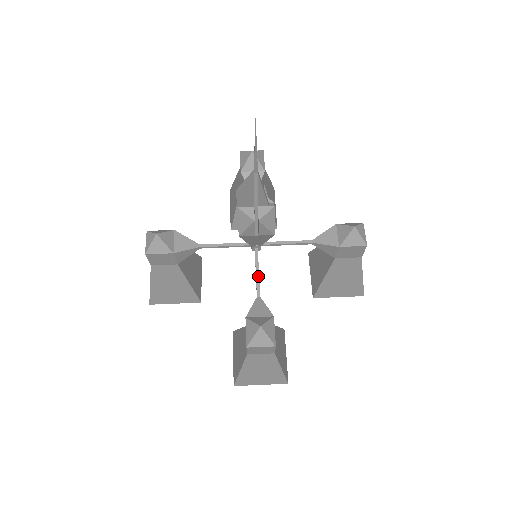
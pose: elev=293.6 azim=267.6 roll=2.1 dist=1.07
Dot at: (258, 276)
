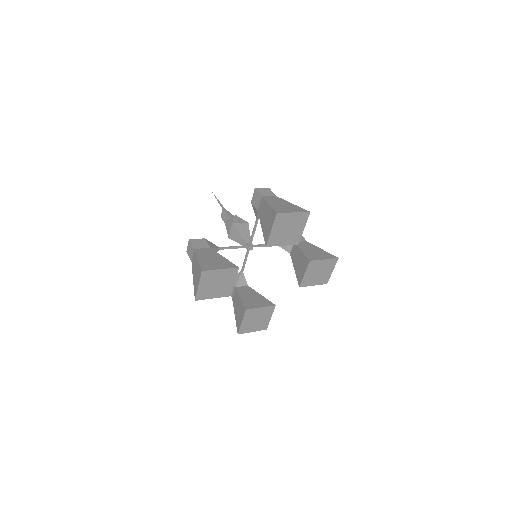
Dot at: (254, 229)
